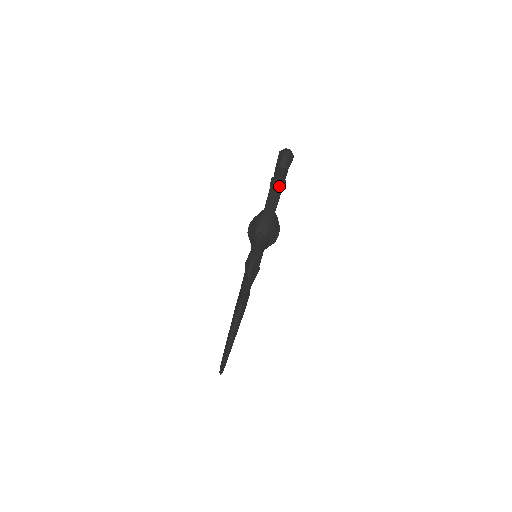
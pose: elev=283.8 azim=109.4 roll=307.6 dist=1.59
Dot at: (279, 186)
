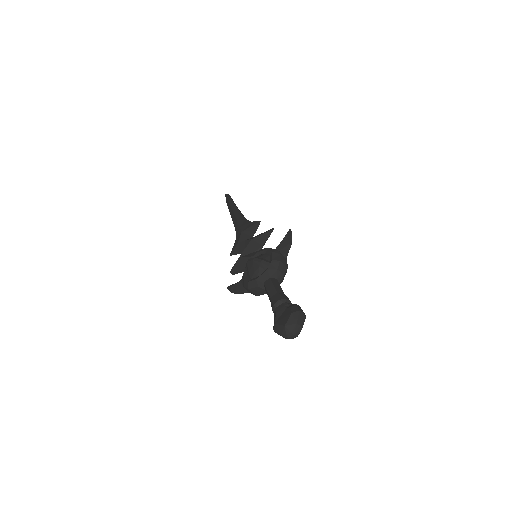
Dot at: occluded
